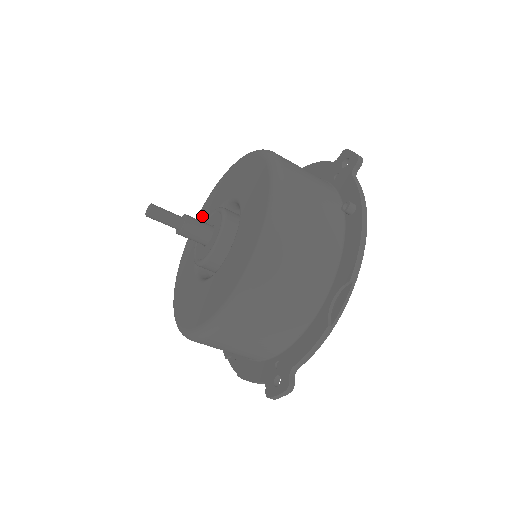
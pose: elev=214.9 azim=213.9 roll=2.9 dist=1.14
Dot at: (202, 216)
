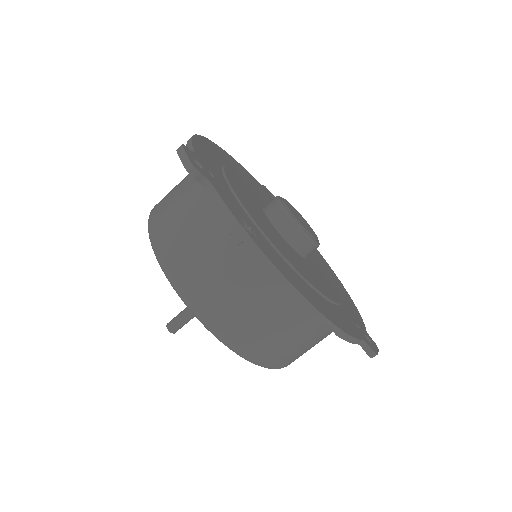
Dot at: occluded
